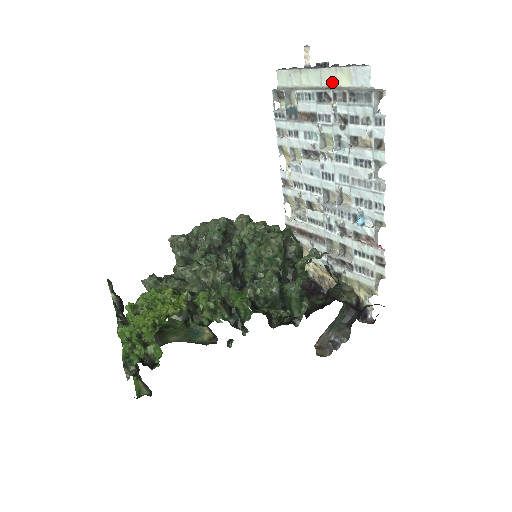
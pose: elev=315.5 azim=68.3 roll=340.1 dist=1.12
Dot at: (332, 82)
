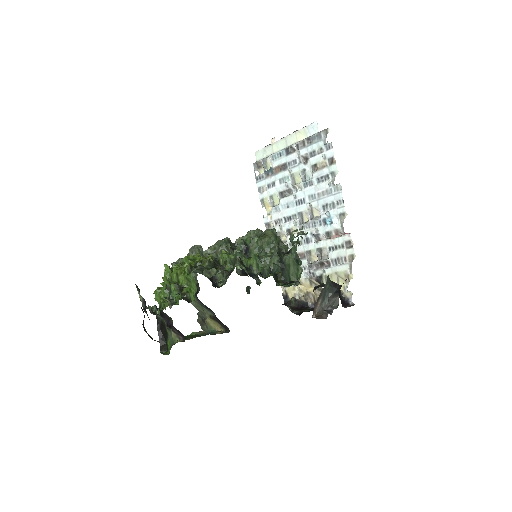
Dot at: (294, 142)
